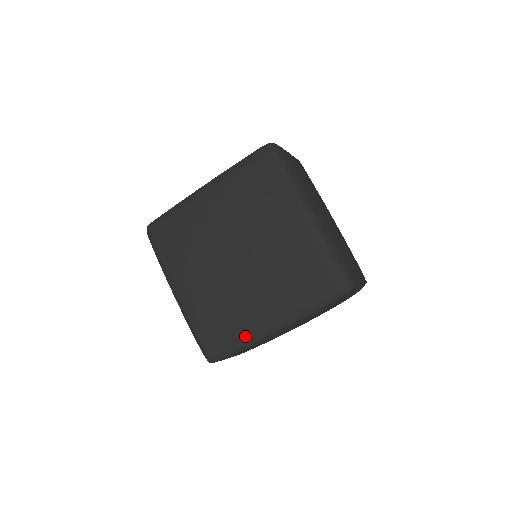
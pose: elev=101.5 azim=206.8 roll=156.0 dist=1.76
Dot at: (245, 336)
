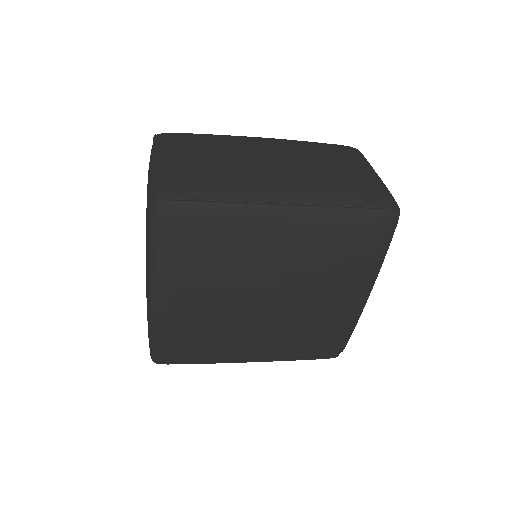
Dot at: (216, 360)
